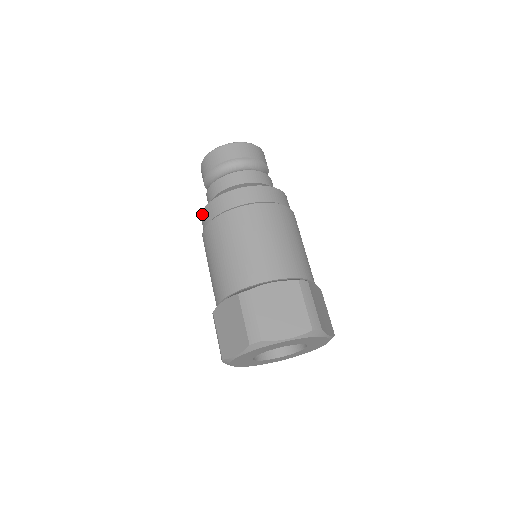
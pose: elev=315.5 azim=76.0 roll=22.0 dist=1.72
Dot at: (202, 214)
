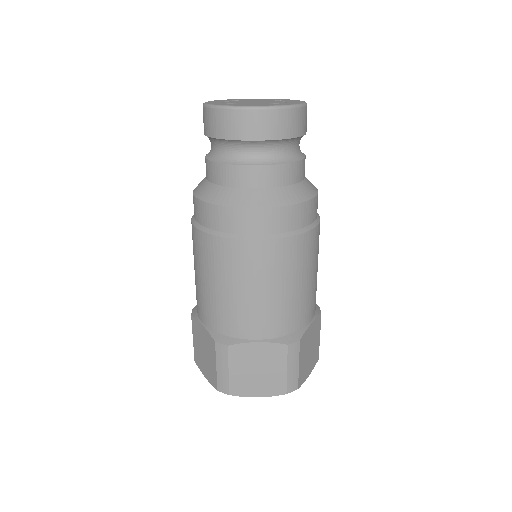
Dot at: (193, 197)
